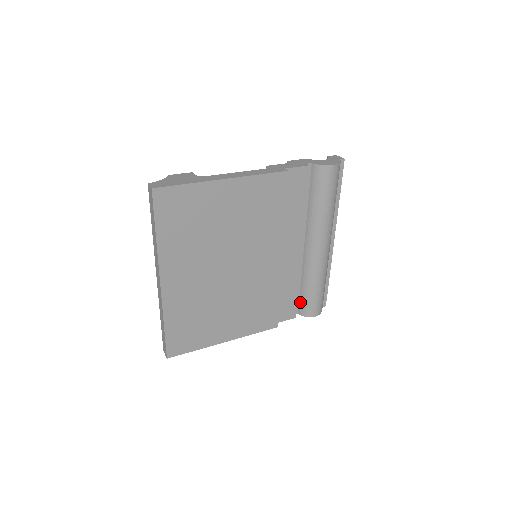
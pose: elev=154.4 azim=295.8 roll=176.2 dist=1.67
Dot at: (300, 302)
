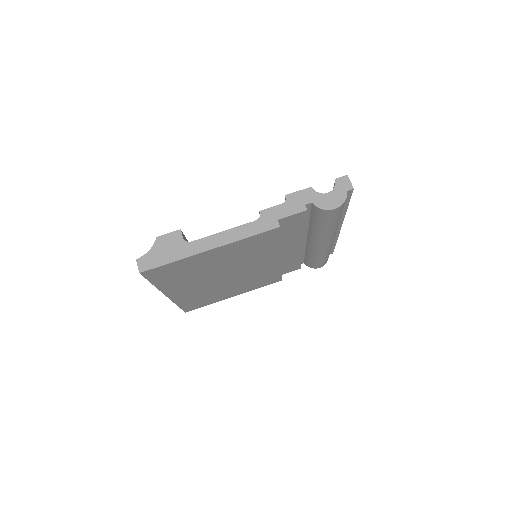
Dot at: (305, 260)
